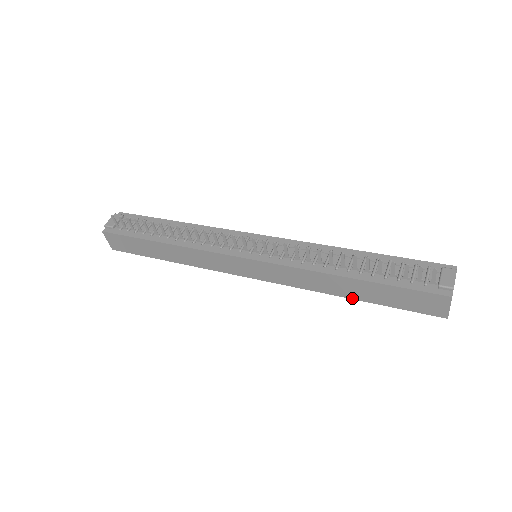
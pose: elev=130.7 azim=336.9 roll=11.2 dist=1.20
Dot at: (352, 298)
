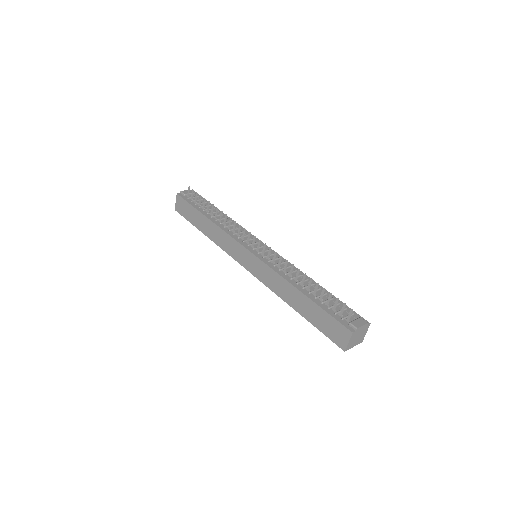
Dot at: (296, 310)
